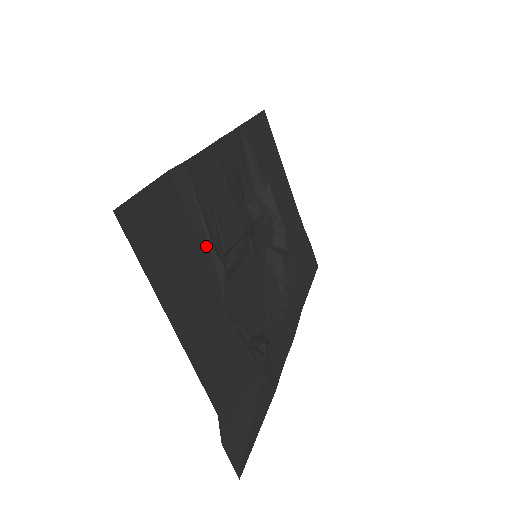
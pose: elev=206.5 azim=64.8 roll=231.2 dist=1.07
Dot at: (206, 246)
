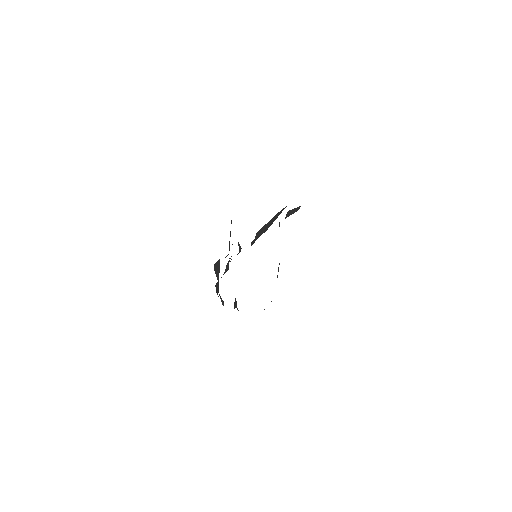
Dot at: occluded
